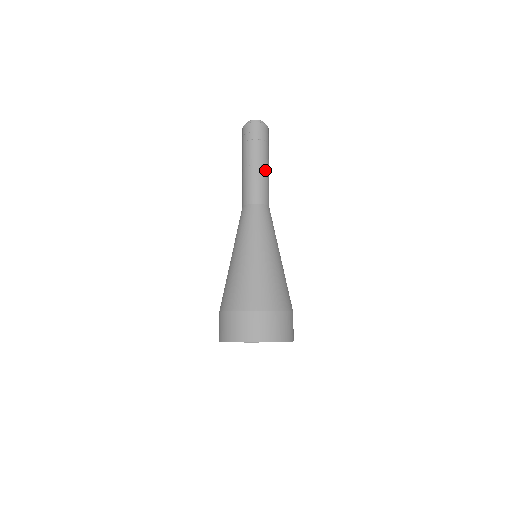
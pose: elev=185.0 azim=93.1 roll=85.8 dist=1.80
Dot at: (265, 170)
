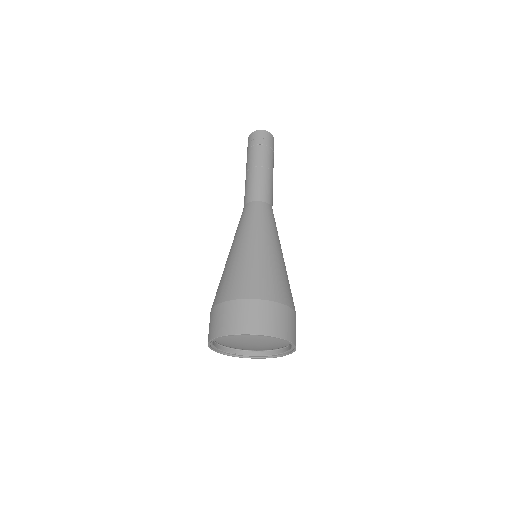
Dot at: (270, 173)
